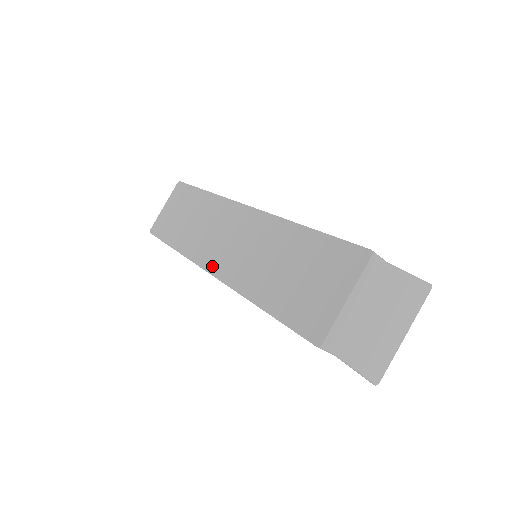
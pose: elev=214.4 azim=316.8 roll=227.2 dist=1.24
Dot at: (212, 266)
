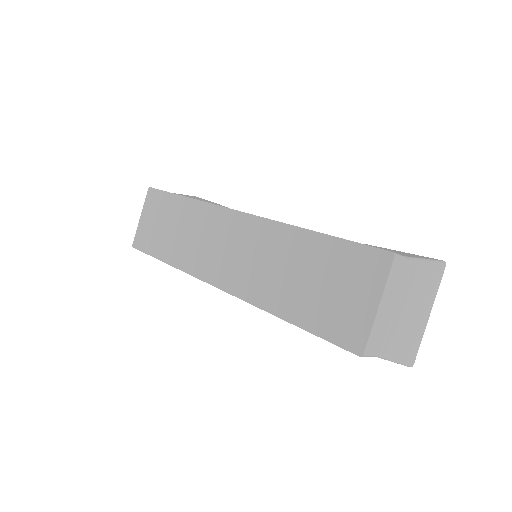
Dot at: (218, 280)
